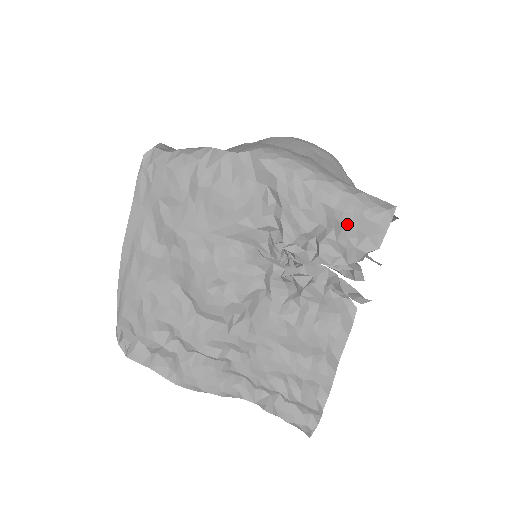
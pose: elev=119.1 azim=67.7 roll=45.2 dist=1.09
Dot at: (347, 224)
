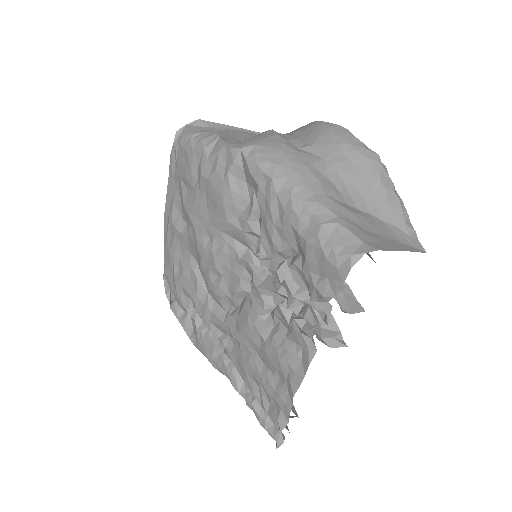
Dot at: (309, 257)
